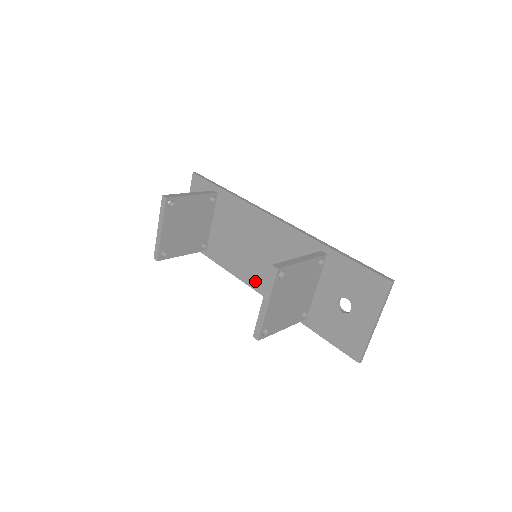
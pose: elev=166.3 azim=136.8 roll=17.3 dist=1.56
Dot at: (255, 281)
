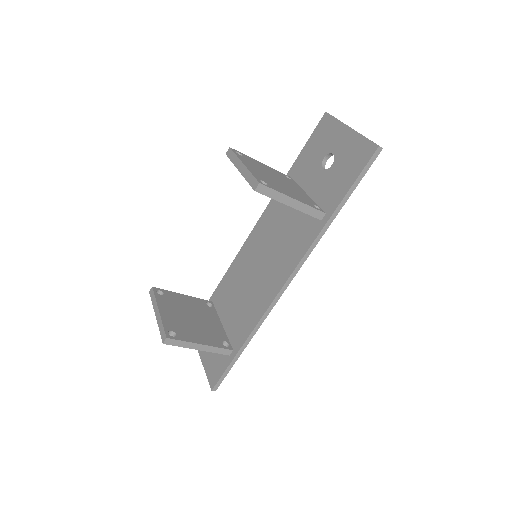
Dot at: (277, 280)
